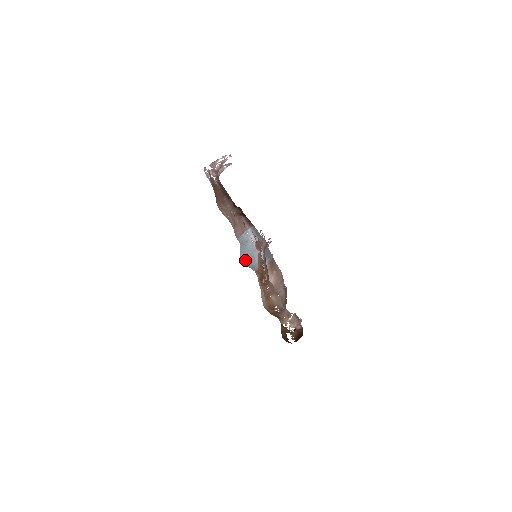
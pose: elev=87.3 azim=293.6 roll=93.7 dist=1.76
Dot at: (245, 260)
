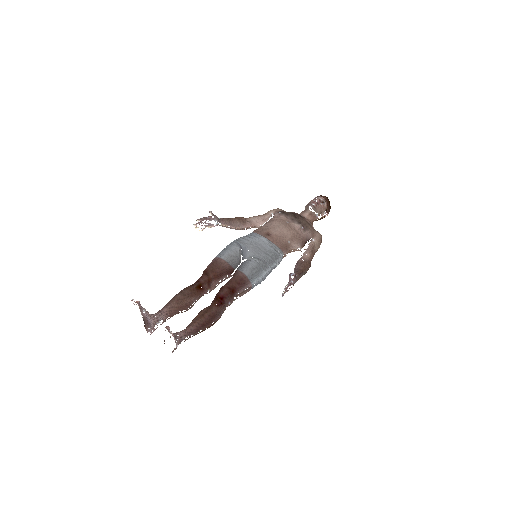
Dot at: occluded
